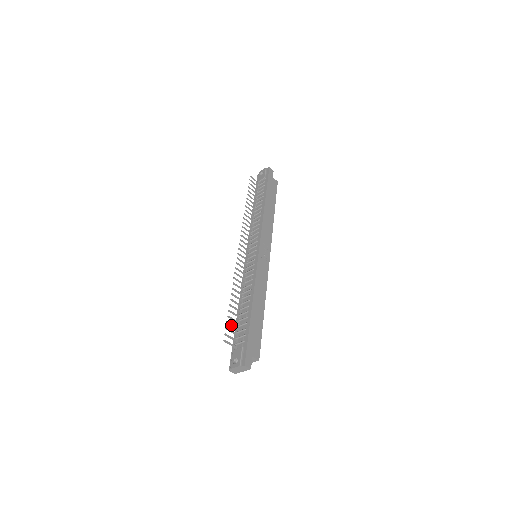
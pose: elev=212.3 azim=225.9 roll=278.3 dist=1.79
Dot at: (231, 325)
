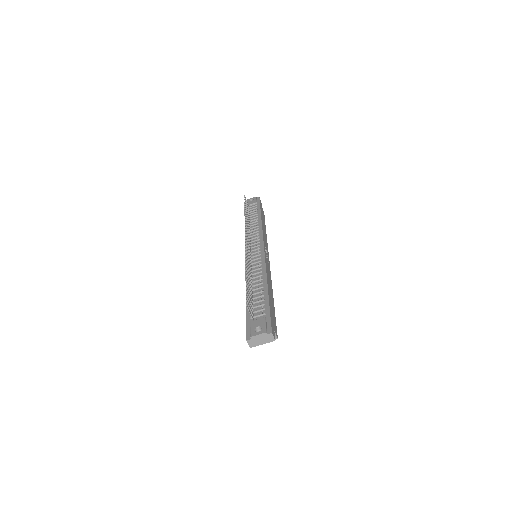
Dot at: occluded
